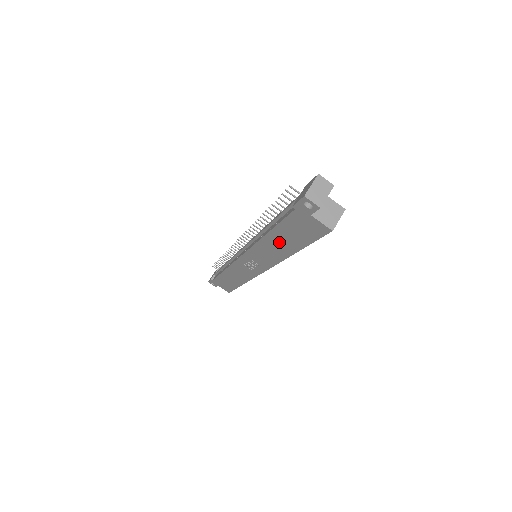
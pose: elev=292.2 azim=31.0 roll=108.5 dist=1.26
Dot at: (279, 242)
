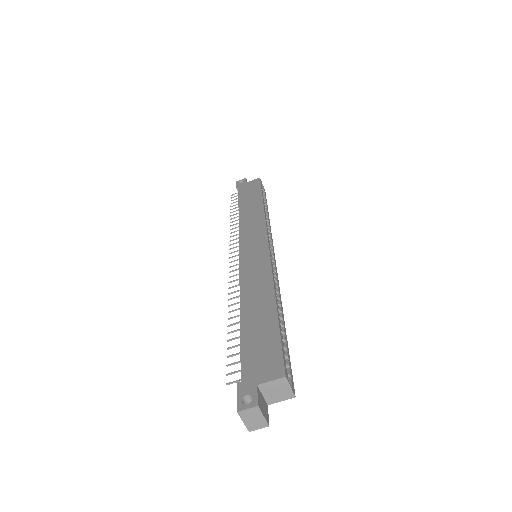
Dot at: occluded
